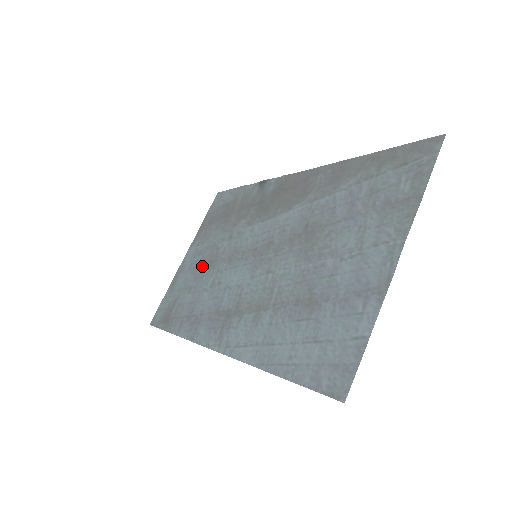
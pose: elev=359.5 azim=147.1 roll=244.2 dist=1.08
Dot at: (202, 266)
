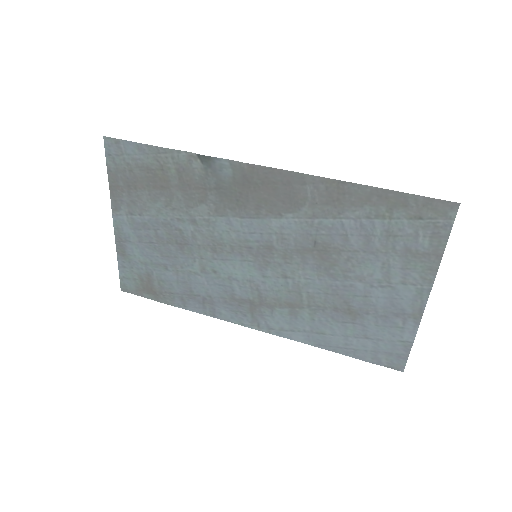
Dot at: (166, 245)
